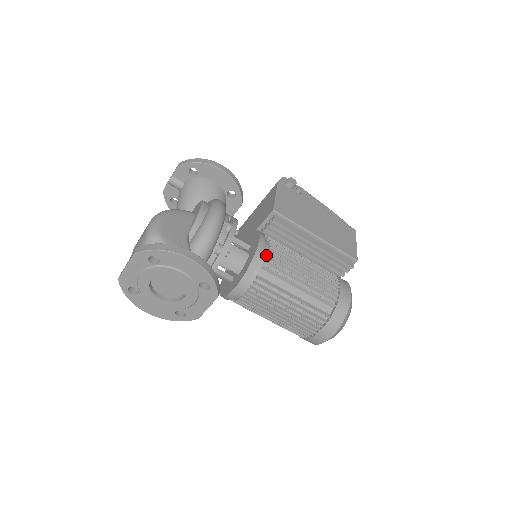
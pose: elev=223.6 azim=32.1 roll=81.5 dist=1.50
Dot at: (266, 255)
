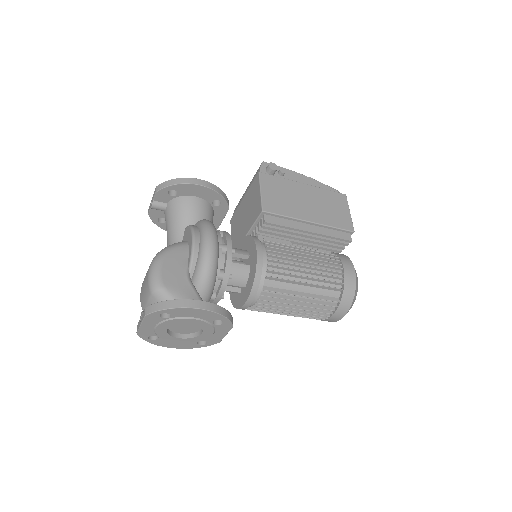
Dot at: (267, 265)
